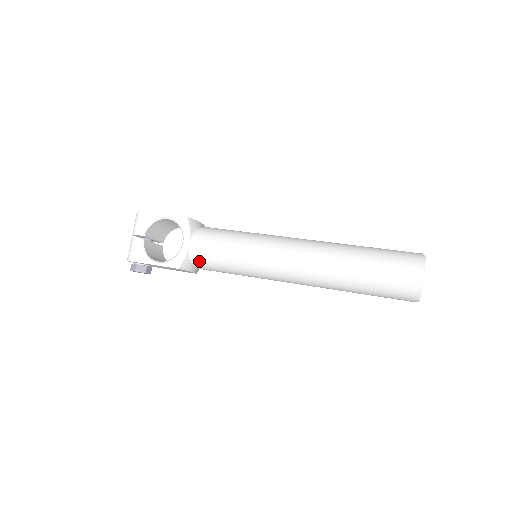
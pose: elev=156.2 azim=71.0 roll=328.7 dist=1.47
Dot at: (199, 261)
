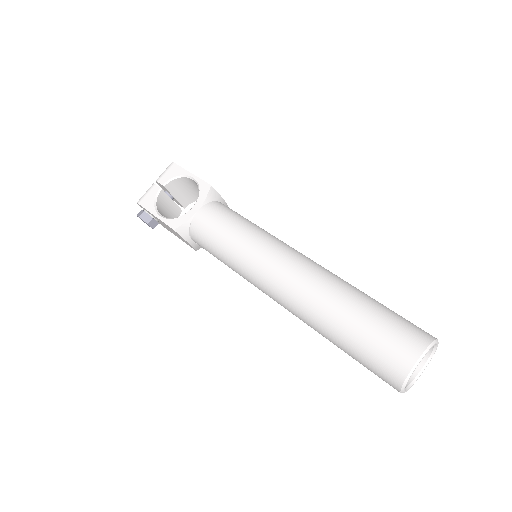
Dot at: (197, 232)
